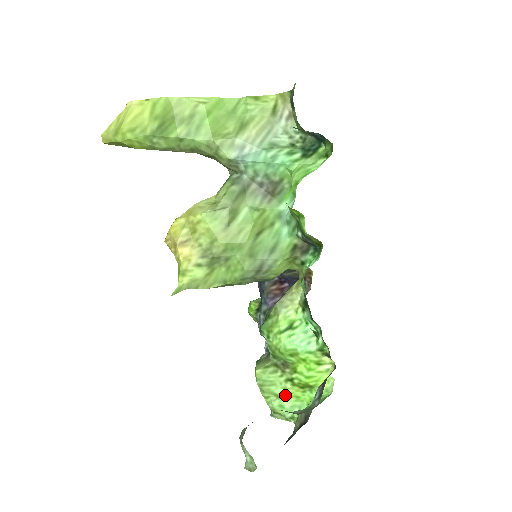
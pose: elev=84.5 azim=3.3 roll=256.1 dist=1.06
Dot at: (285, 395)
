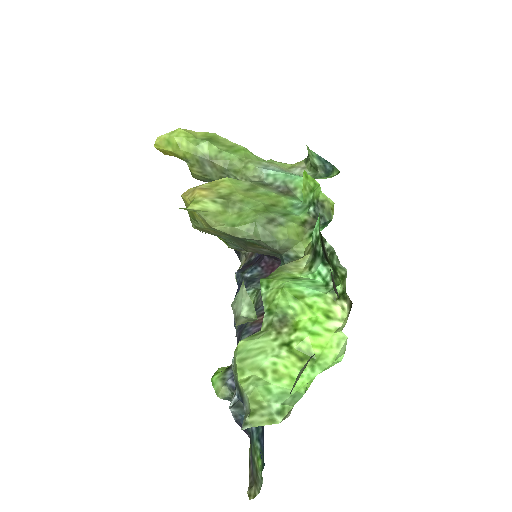
Dot at: (276, 370)
